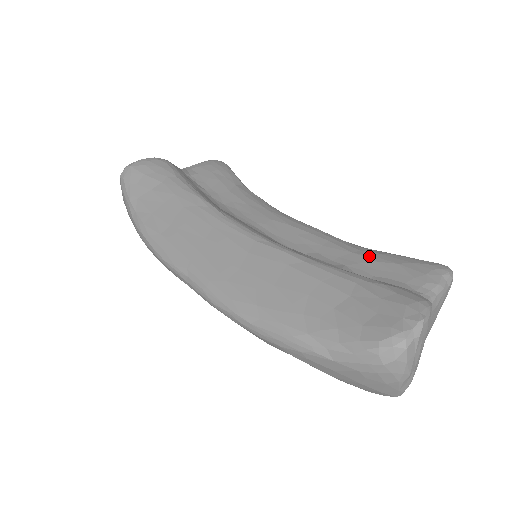
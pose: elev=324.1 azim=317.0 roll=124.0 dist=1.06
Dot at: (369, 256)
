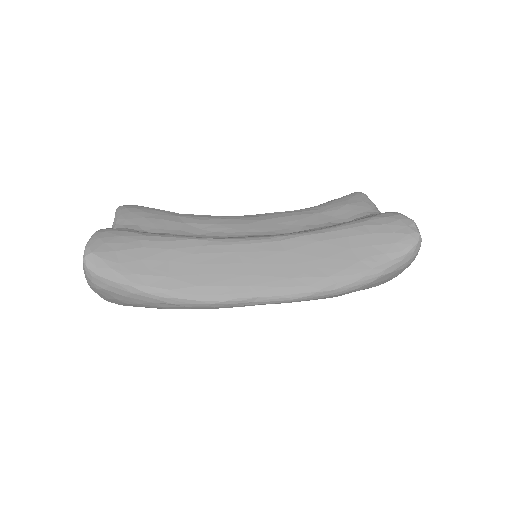
Dot at: (329, 209)
